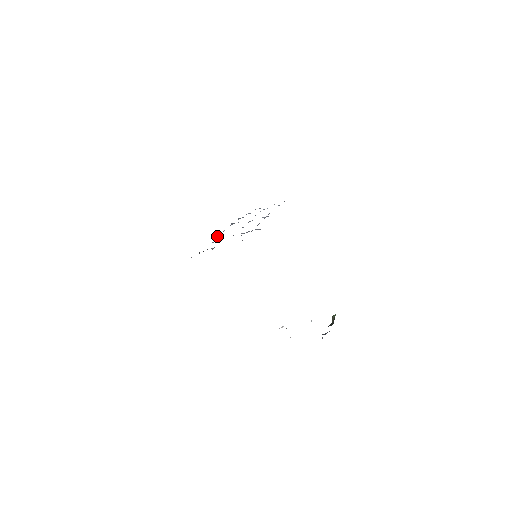
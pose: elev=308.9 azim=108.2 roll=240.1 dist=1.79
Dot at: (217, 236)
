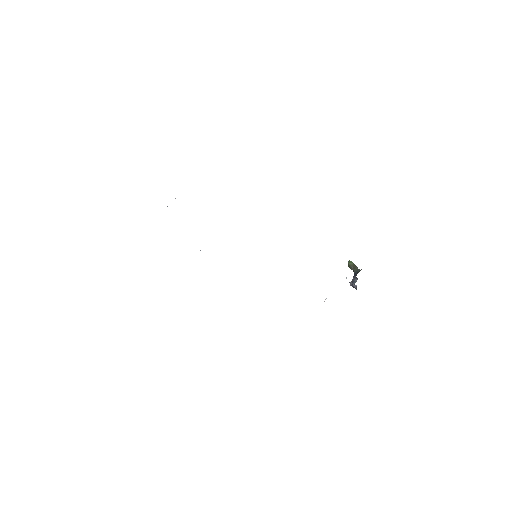
Dot at: occluded
